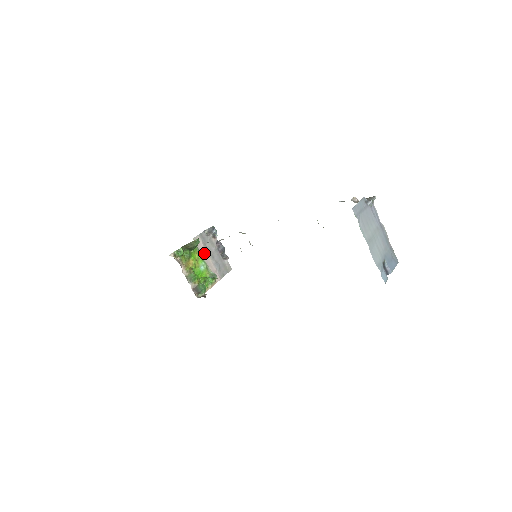
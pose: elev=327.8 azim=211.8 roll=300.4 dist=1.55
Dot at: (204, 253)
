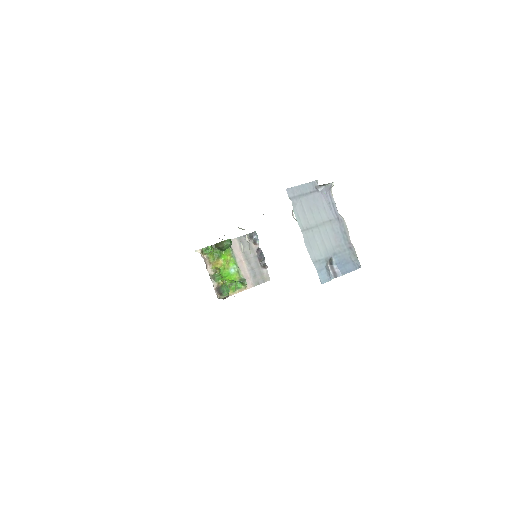
Dot at: (239, 257)
